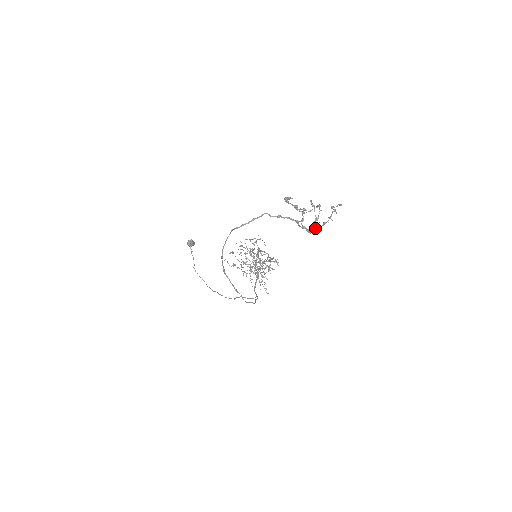
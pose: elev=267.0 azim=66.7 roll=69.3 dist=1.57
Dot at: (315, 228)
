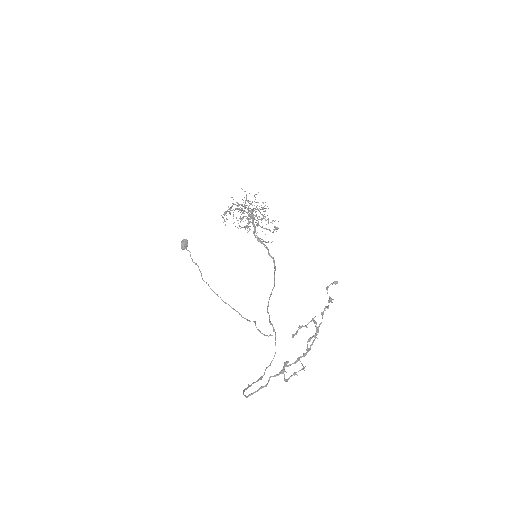
Dot at: occluded
